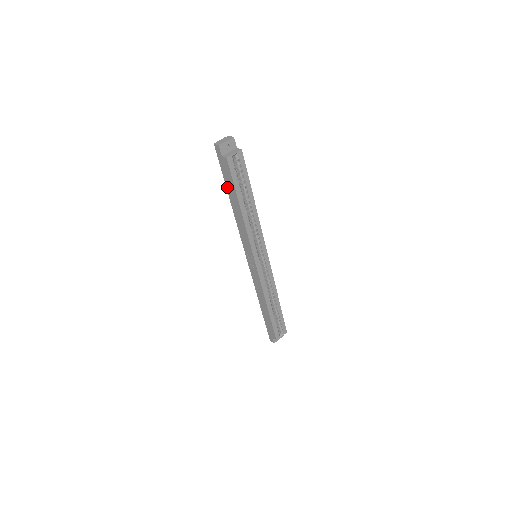
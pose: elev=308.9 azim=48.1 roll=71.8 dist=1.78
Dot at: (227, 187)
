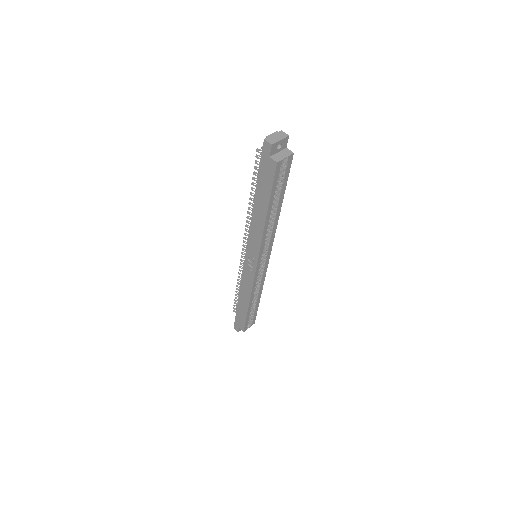
Dot at: (258, 187)
